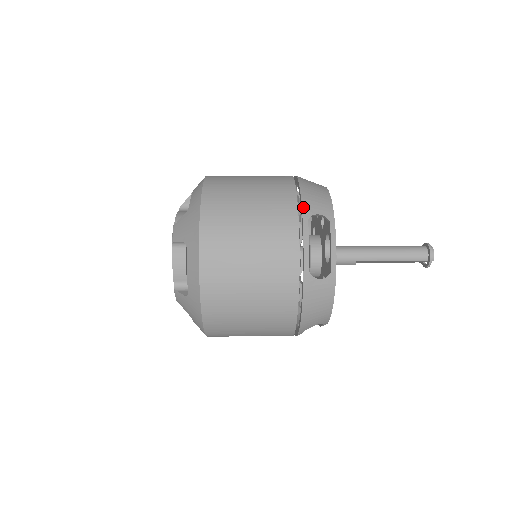
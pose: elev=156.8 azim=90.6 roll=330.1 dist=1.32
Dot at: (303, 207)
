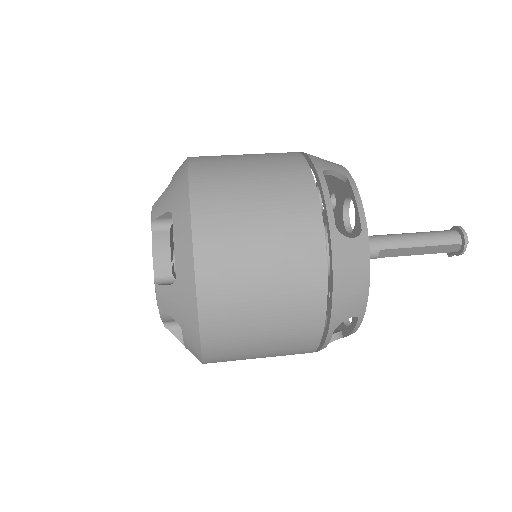
Dot at: (313, 162)
